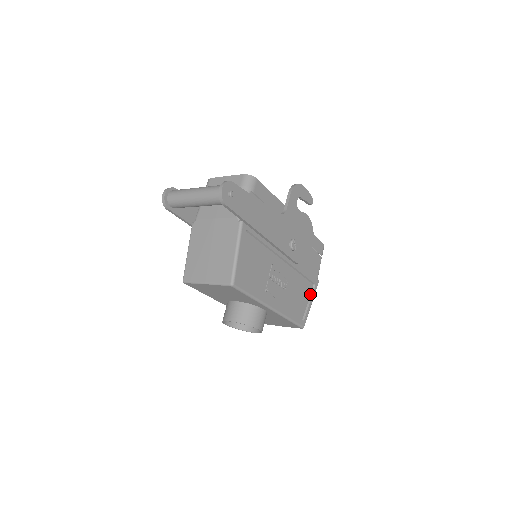
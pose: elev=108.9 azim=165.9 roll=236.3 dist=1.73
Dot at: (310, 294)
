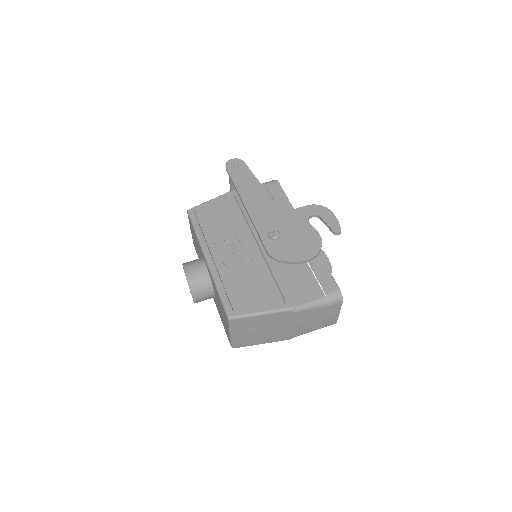
Dot at: (272, 306)
